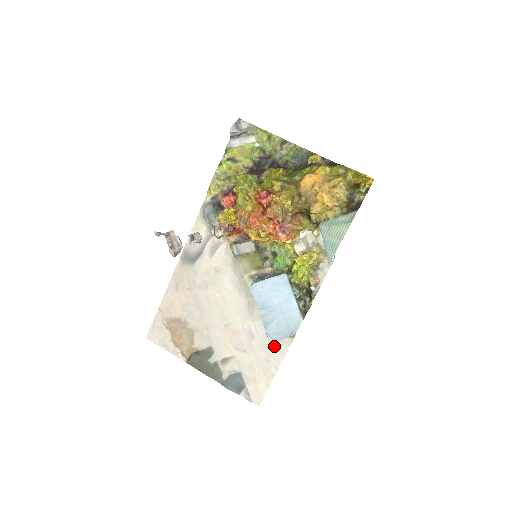
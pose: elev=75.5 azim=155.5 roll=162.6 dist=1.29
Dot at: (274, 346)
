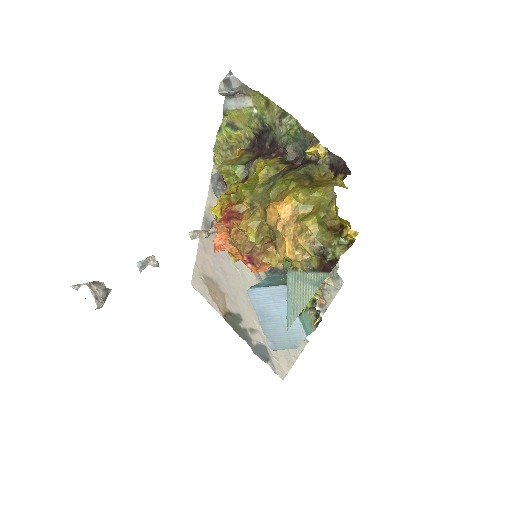
Dot at: occluded
